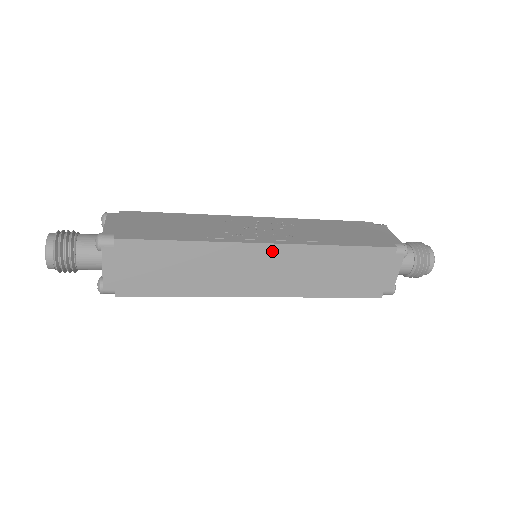
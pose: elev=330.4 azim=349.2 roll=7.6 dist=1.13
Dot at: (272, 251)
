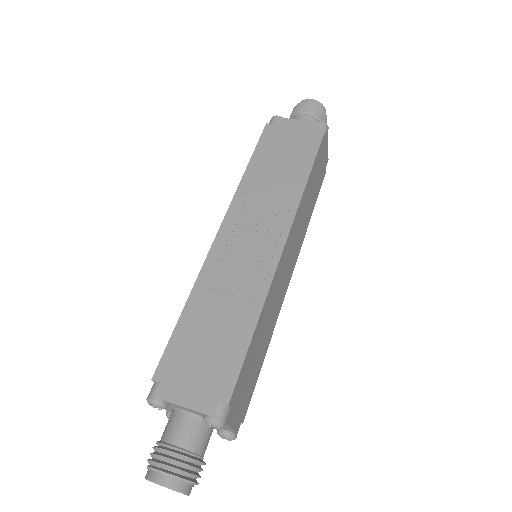
Dot at: (288, 243)
